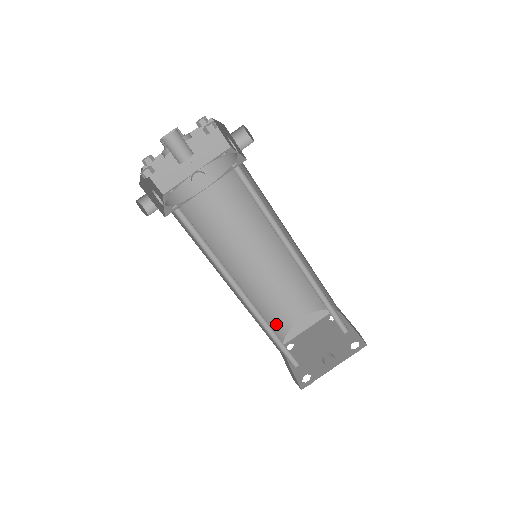
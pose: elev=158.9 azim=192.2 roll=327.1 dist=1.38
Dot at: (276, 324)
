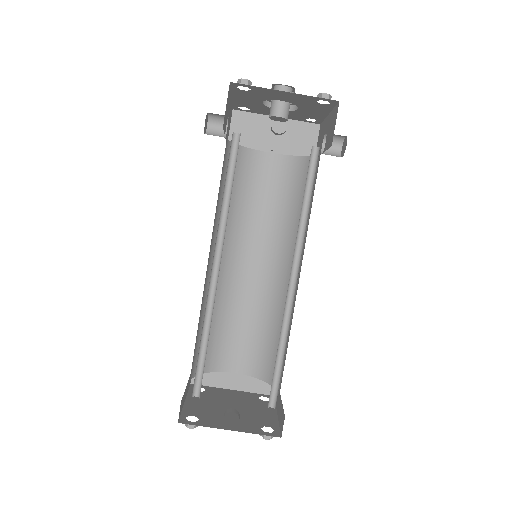
Dot at: (209, 351)
